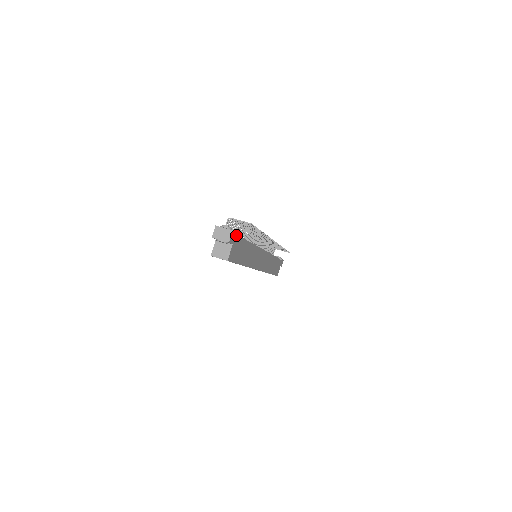
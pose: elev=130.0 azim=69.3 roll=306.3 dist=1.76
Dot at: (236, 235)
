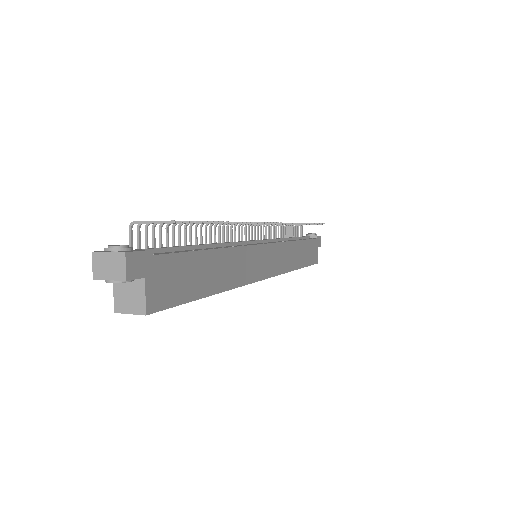
Dot at: (149, 255)
